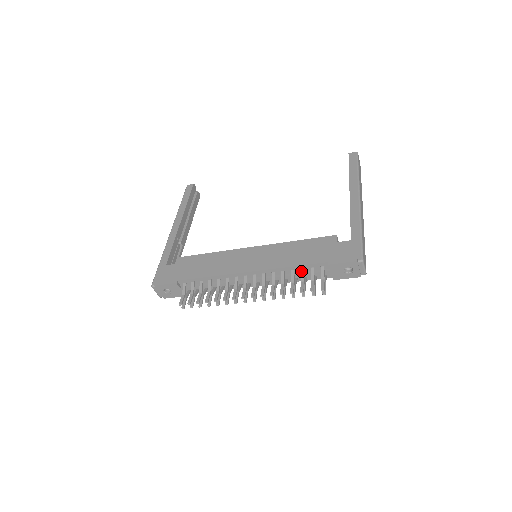
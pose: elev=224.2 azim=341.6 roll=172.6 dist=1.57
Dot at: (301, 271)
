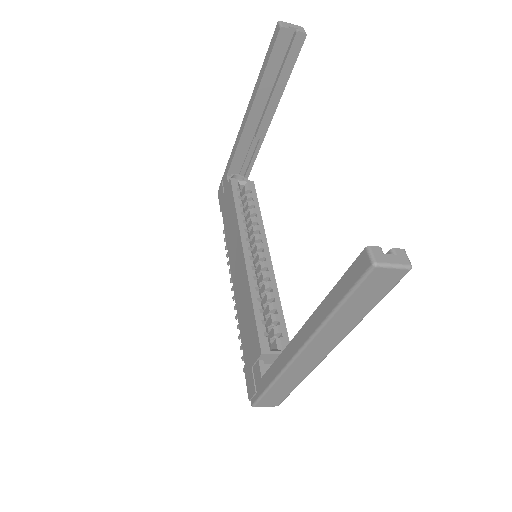
Dot at: occluded
